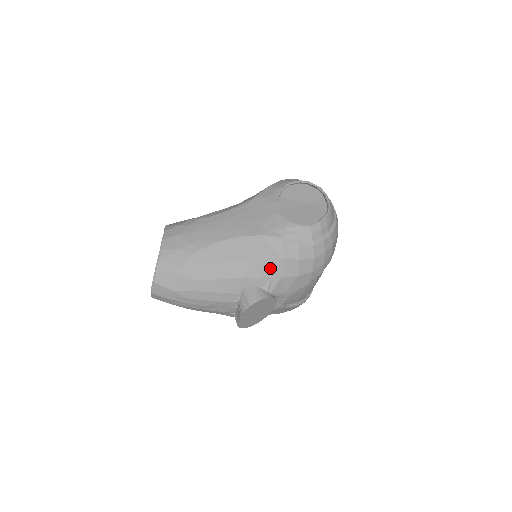
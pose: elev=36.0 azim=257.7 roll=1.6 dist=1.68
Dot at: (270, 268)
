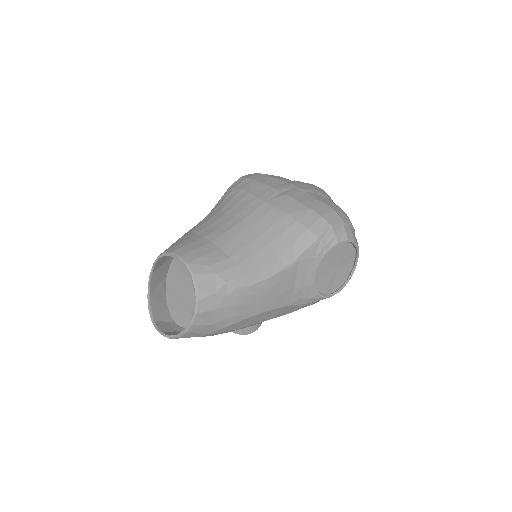
Dot at: occluded
